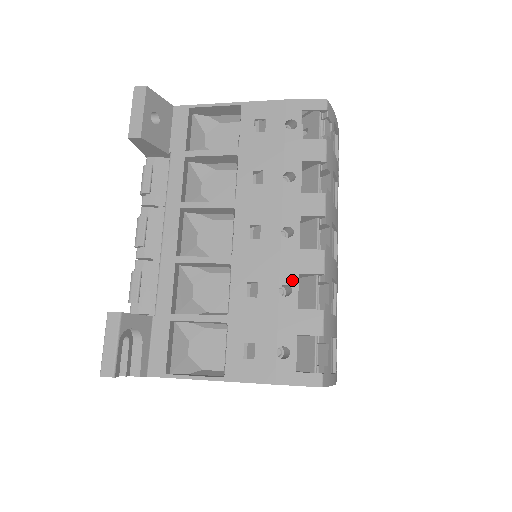
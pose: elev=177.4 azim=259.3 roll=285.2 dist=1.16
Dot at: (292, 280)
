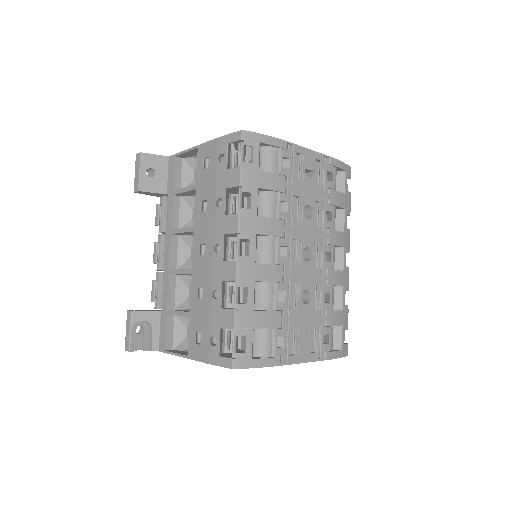
Dot at: (219, 286)
